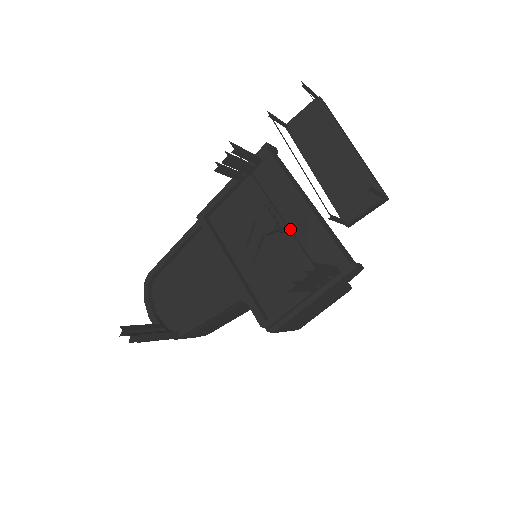
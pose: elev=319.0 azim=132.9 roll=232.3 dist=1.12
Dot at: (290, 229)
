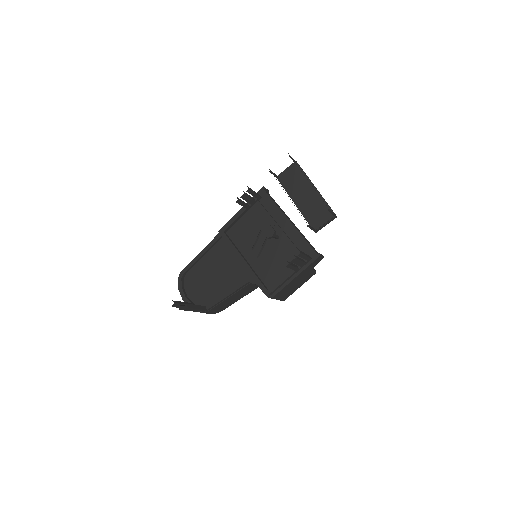
Dot at: (285, 233)
